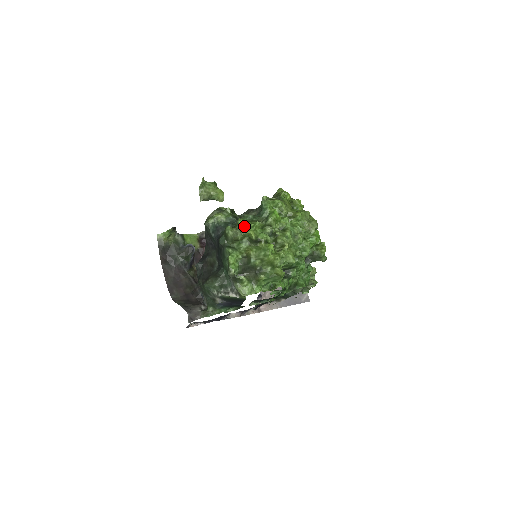
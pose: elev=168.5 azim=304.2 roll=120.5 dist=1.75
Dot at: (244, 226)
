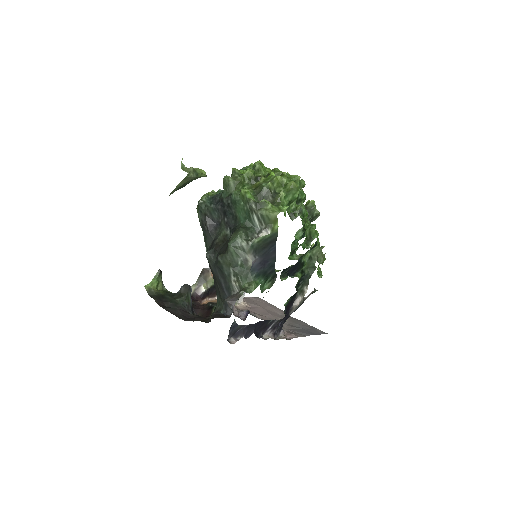
Dot at: (239, 171)
